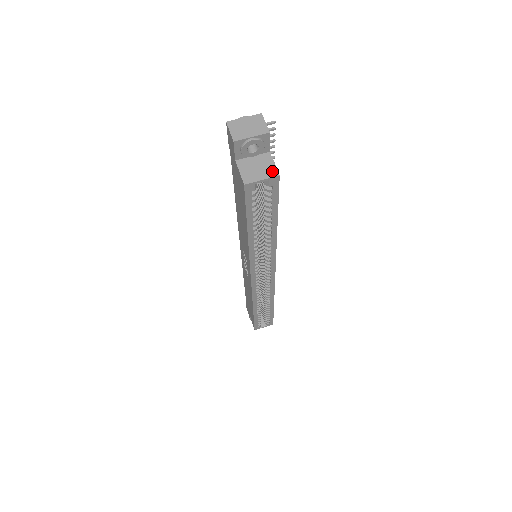
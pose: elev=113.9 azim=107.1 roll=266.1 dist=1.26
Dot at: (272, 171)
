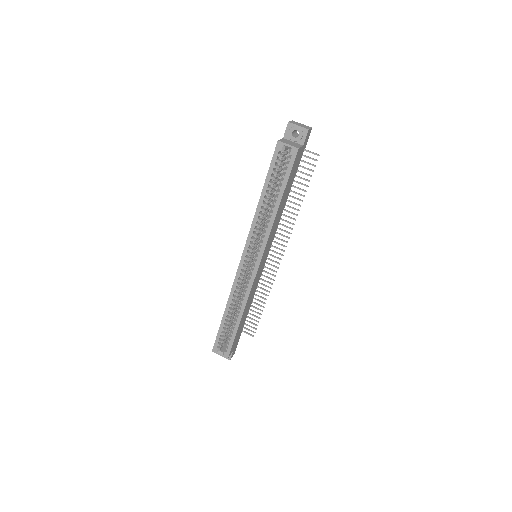
Dot at: (297, 146)
